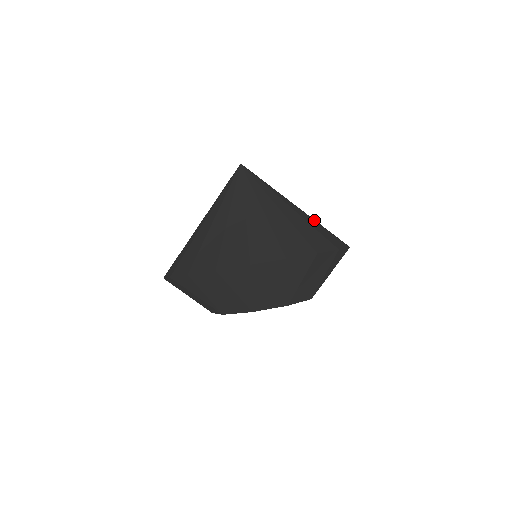
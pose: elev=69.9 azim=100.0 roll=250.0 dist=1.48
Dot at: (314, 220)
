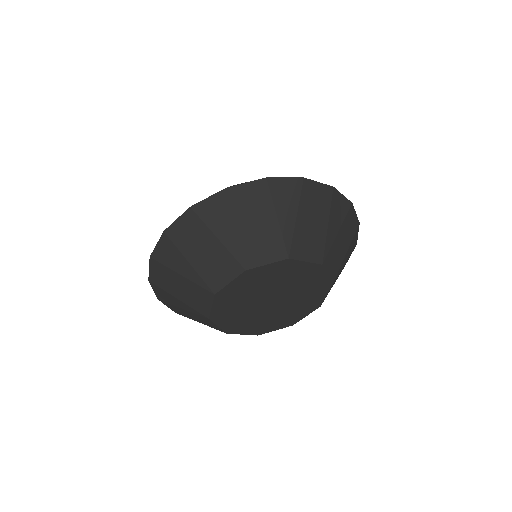
Dot at: occluded
